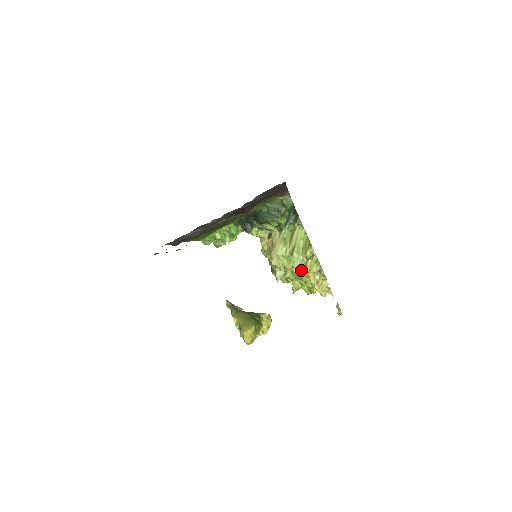
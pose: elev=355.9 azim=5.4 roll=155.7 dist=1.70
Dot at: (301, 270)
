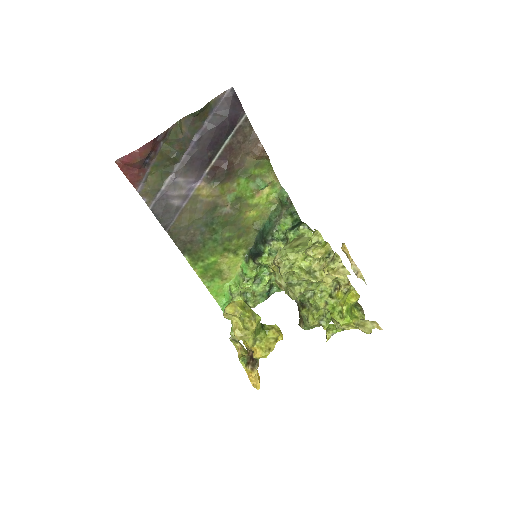
Dot at: (306, 252)
